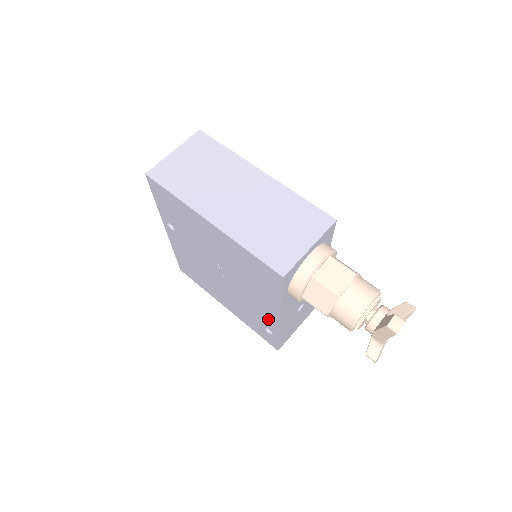
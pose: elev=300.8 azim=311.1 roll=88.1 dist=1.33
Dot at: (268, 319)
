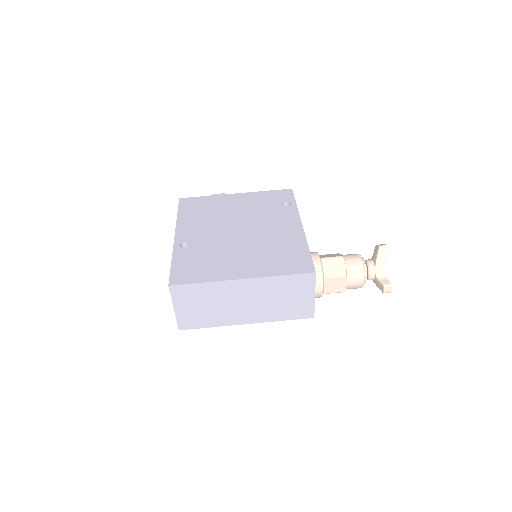
Dot at: occluded
